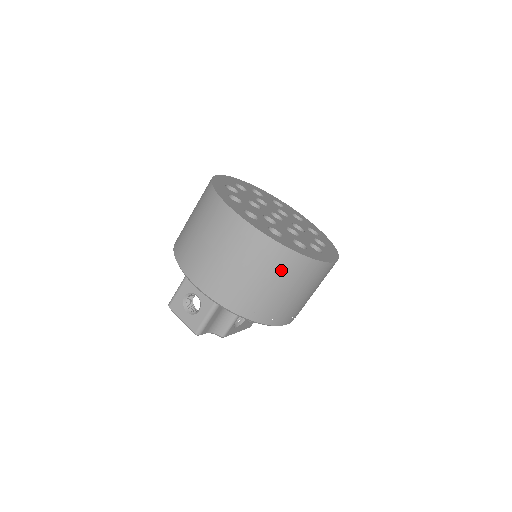
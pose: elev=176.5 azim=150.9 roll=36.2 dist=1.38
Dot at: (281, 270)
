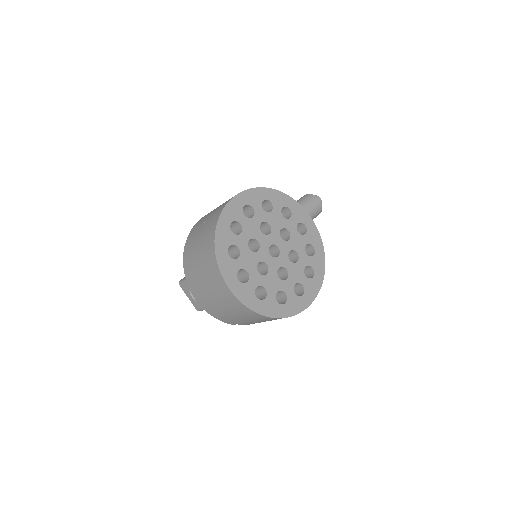
Dot at: (259, 319)
